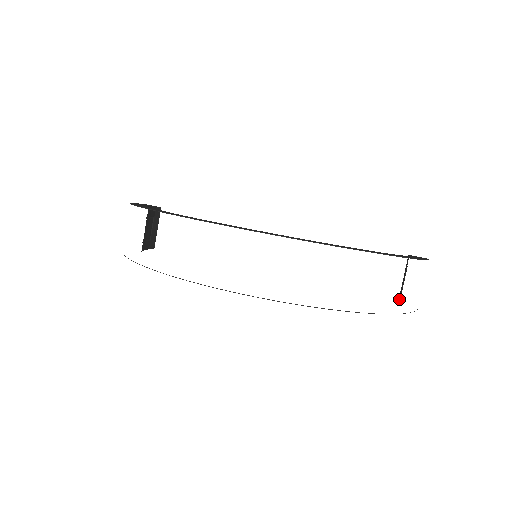
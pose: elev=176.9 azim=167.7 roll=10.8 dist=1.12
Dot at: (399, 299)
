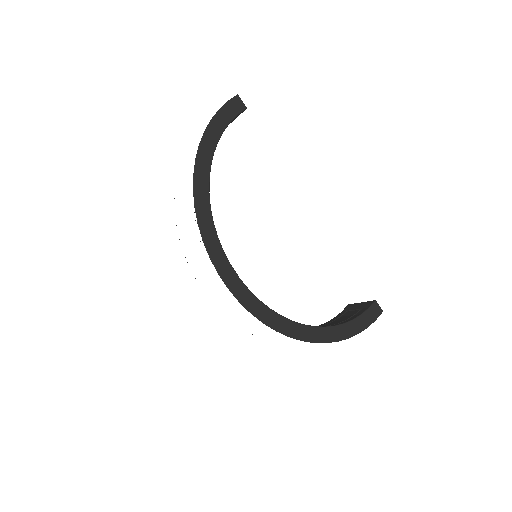
Dot at: (345, 309)
